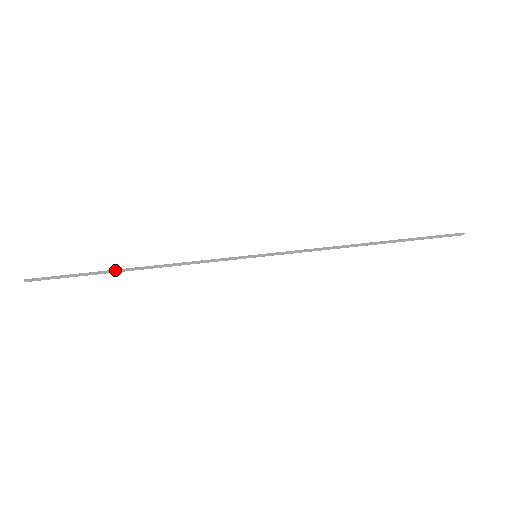
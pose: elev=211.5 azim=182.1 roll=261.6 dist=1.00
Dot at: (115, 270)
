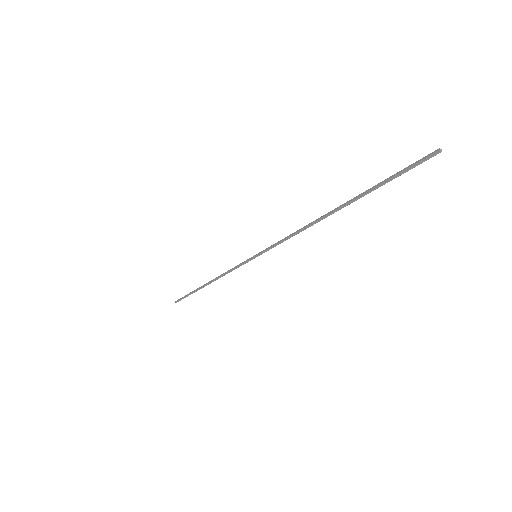
Dot at: (199, 287)
